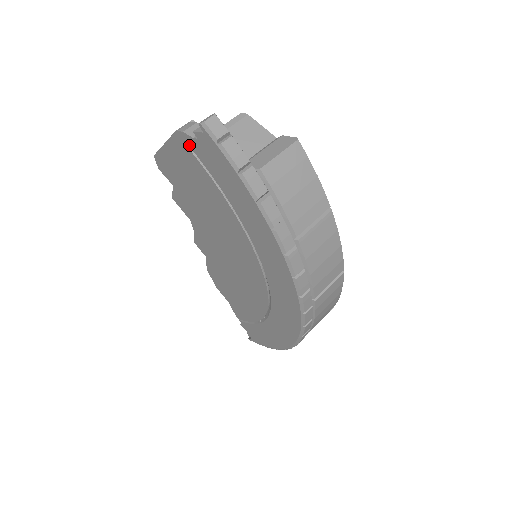
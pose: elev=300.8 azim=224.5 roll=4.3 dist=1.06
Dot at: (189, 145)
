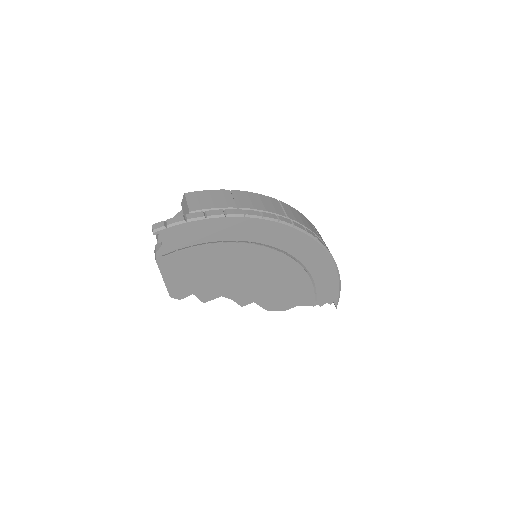
Dot at: (165, 253)
